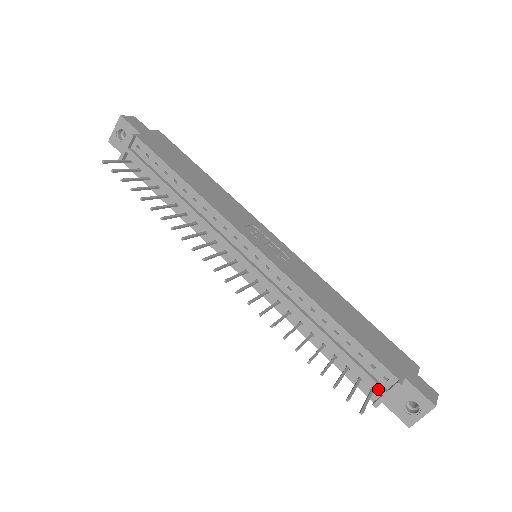
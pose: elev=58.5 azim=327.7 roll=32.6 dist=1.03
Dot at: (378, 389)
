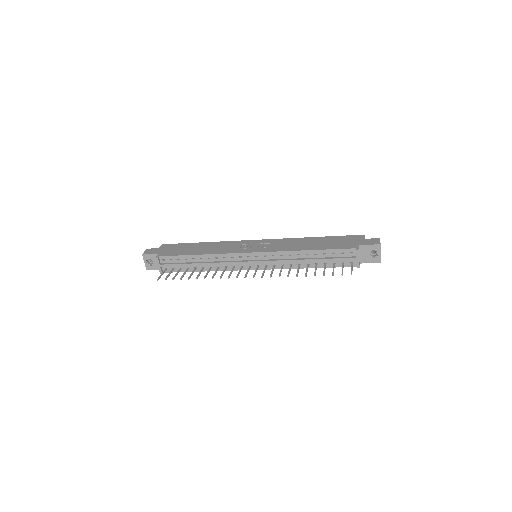
Dot at: (352, 260)
